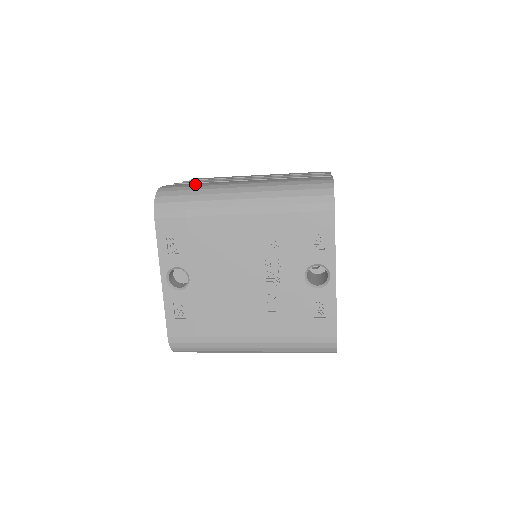
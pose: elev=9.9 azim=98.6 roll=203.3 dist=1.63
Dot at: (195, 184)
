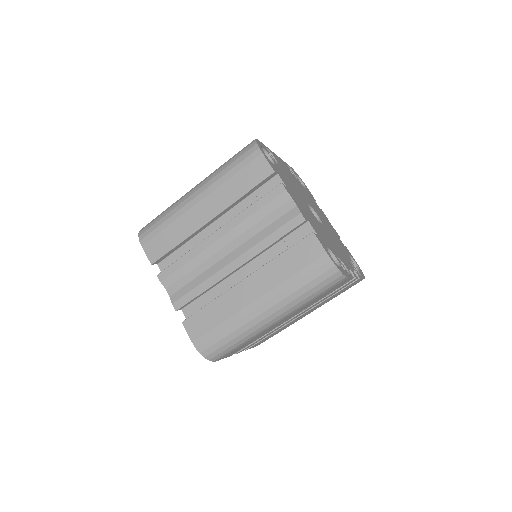
Dot at: occluded
